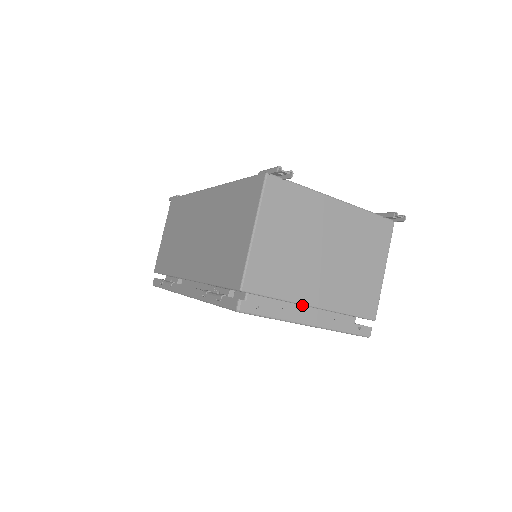
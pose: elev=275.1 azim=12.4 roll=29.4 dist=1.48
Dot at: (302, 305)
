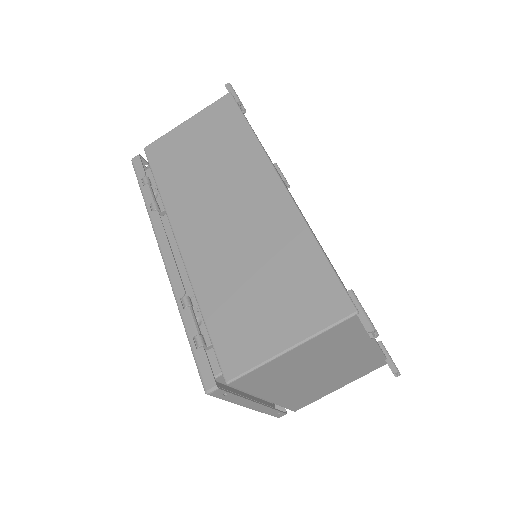
Dot at: occluded
